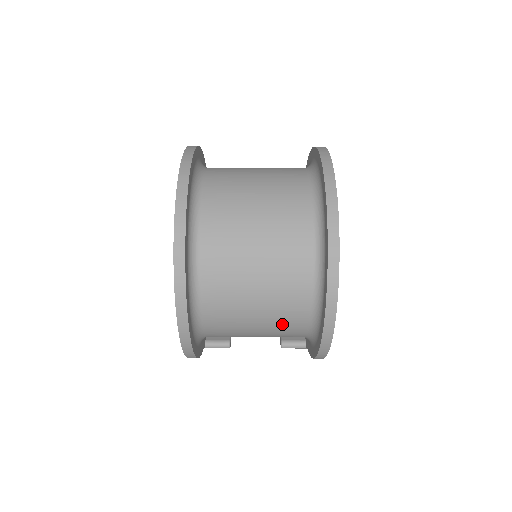
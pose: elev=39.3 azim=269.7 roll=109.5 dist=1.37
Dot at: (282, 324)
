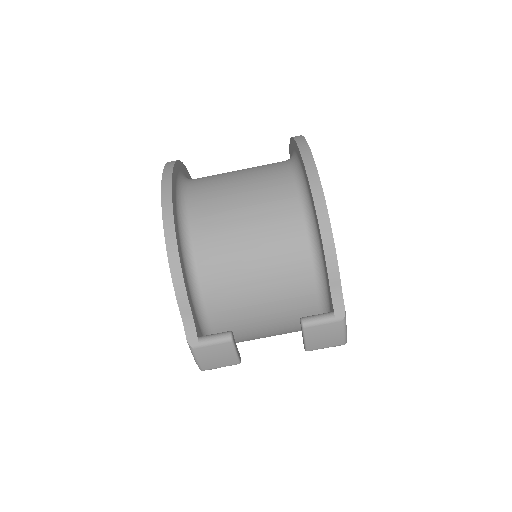
Dot at: (271, 203)
